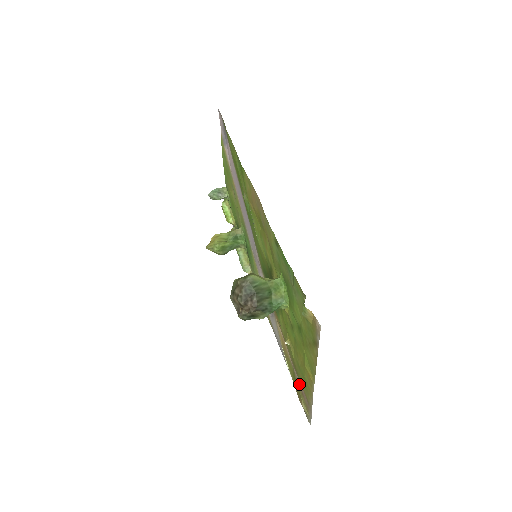
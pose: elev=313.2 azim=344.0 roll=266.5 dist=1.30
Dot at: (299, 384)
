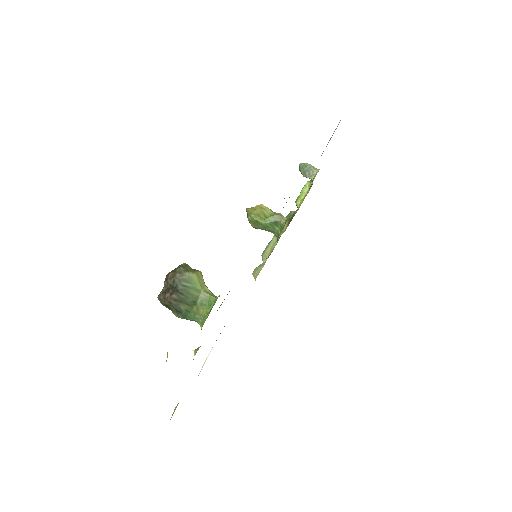
Dot at: occluded
